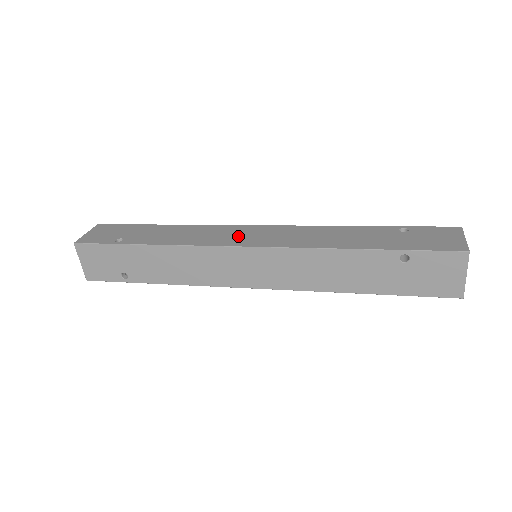
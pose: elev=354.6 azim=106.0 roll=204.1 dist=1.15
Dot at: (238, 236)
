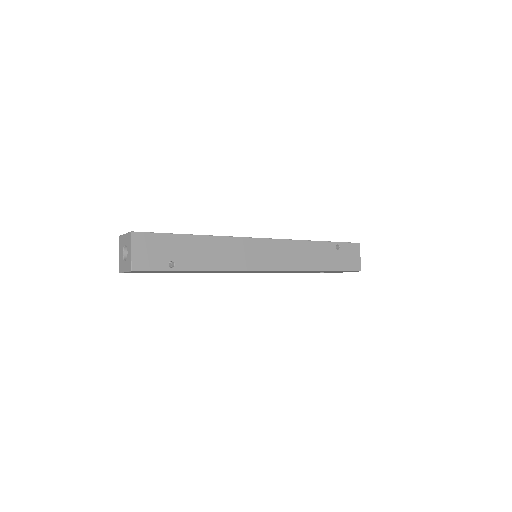
Dot at: occluded
